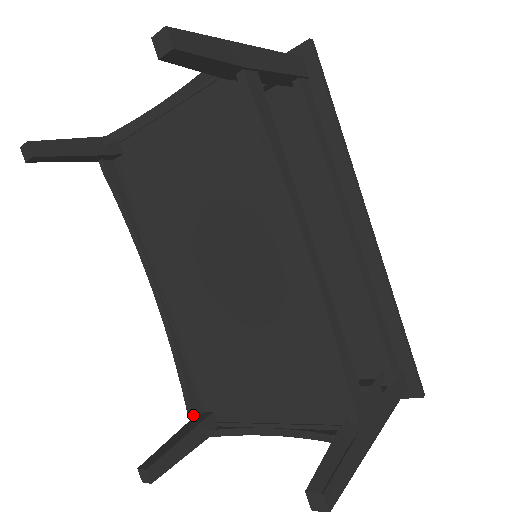
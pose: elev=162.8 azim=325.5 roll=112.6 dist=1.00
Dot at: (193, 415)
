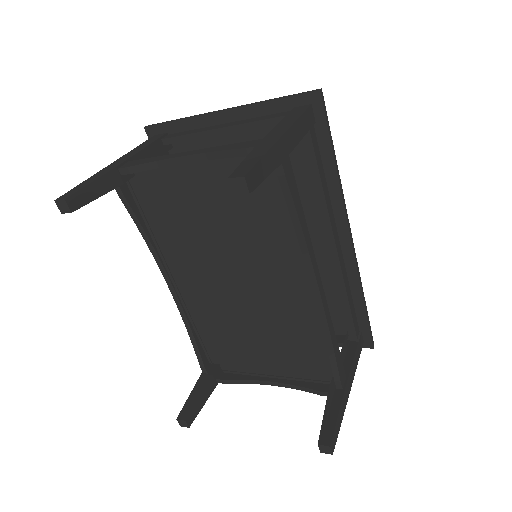
Dot at: occluded
